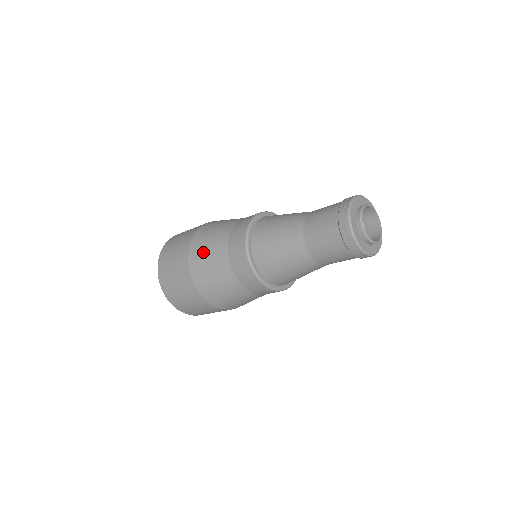
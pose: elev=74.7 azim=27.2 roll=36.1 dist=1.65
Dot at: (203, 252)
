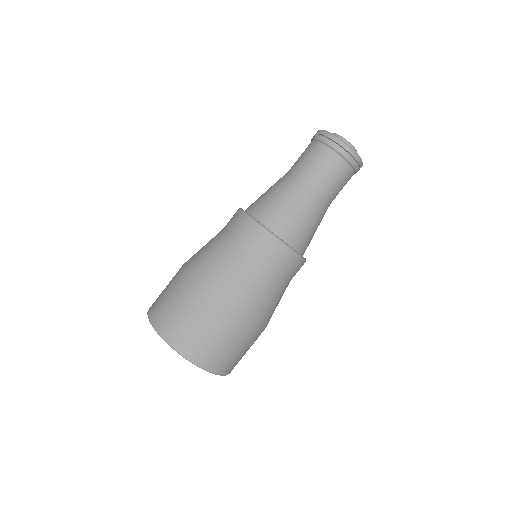
Dot at: (199, 252)
